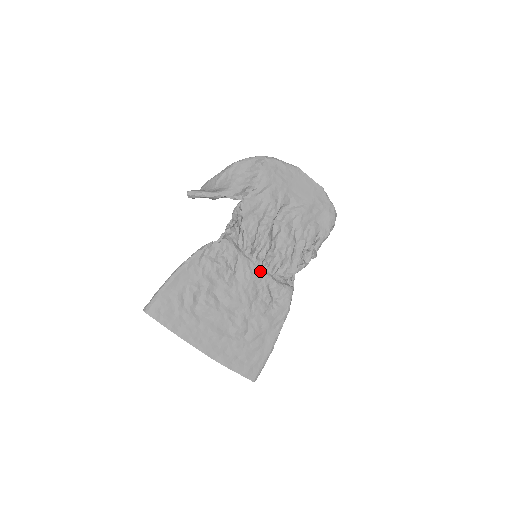
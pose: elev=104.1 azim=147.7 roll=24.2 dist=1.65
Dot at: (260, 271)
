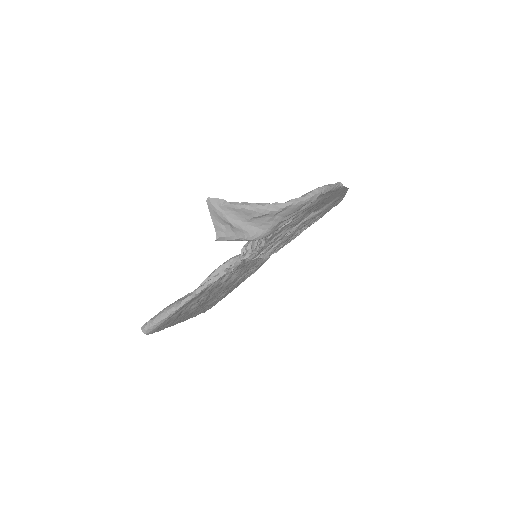
Dot at: (254, 264)
